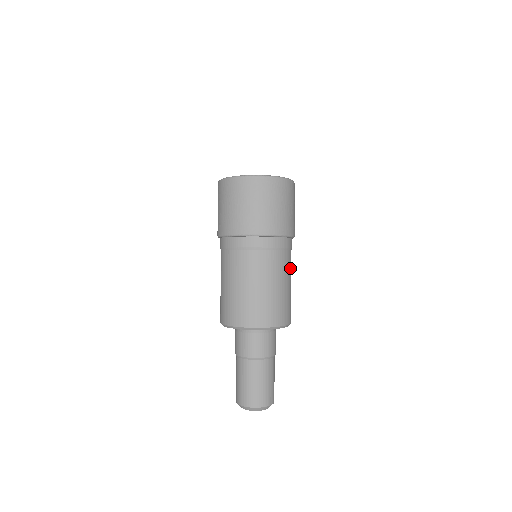
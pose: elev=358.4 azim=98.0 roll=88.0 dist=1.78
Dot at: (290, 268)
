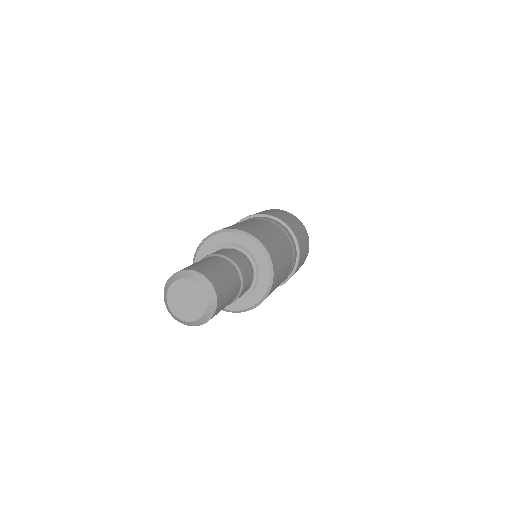
Dot at: (287, 248)
